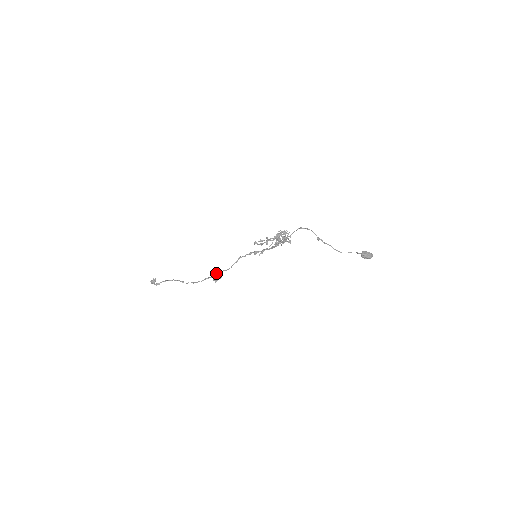
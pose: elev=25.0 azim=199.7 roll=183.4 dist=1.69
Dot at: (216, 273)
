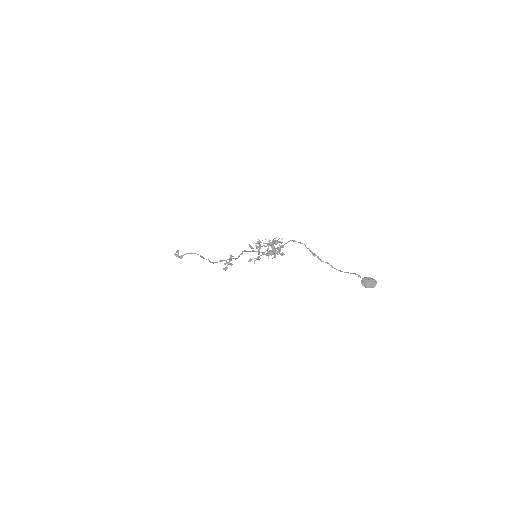
Dot at: occluded
